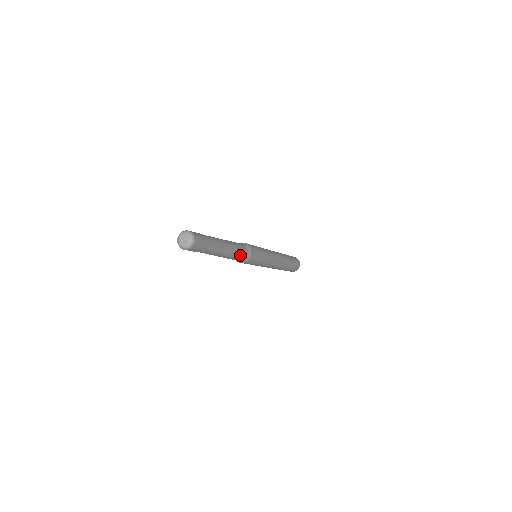
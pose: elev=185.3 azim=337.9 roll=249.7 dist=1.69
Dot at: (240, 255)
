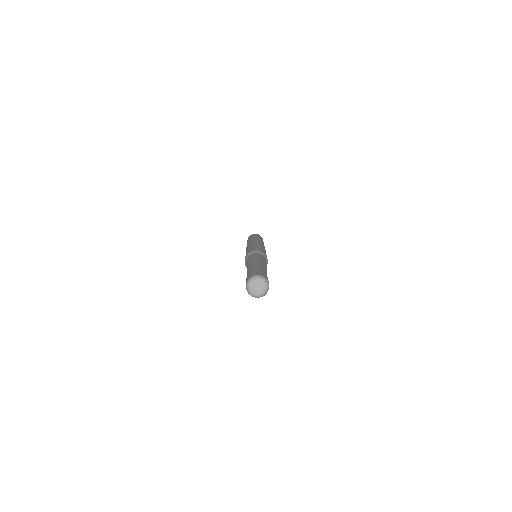
Dot at: occluded
